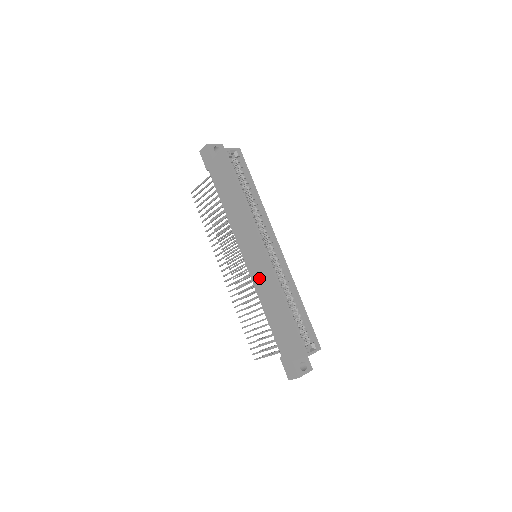
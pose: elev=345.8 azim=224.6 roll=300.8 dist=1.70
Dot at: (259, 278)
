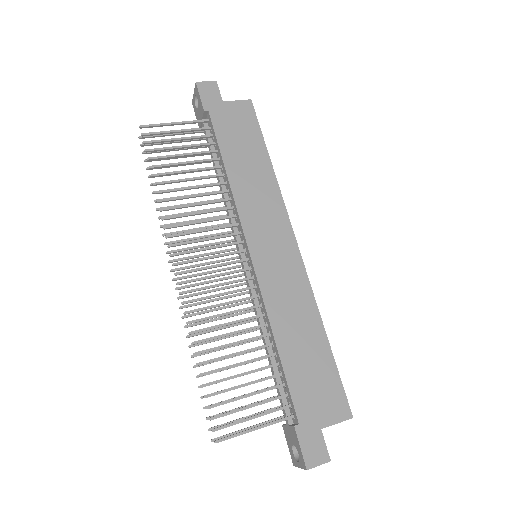
Dot at: (277, 284)
